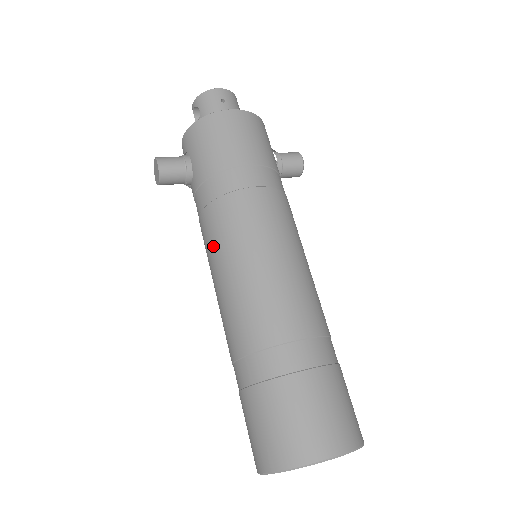
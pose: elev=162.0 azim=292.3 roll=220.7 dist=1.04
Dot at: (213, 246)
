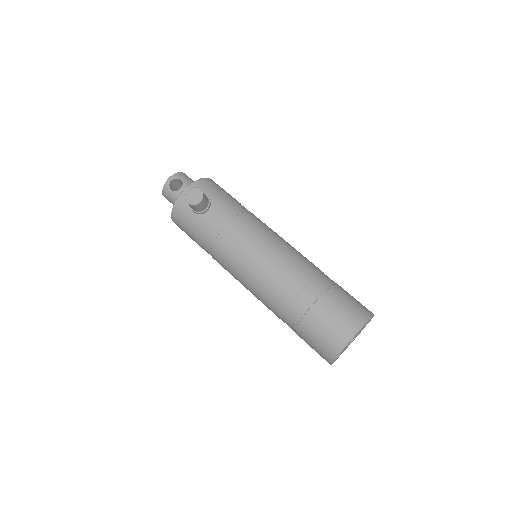
Dot at: (252, 236)
